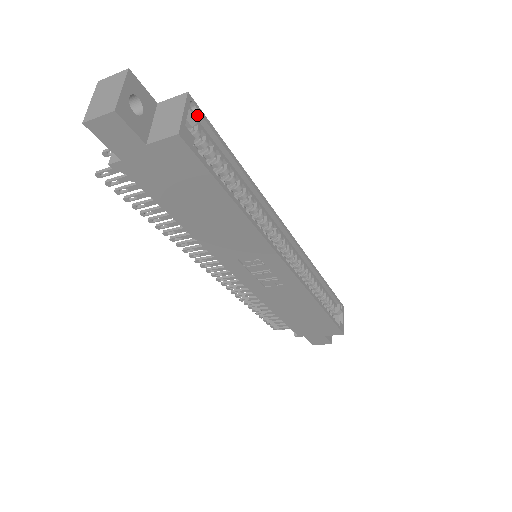
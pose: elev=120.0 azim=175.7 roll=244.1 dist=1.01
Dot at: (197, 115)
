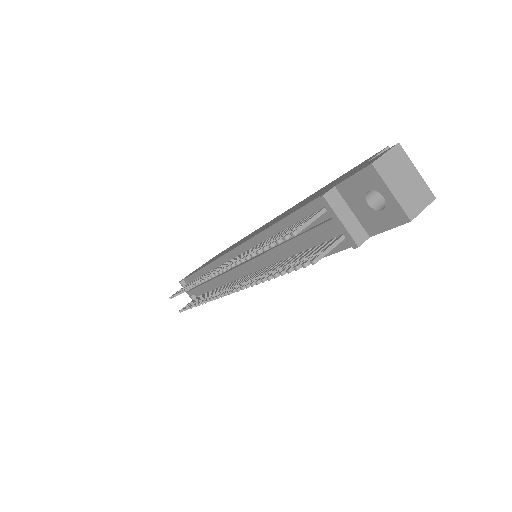
Dot at: occluded
